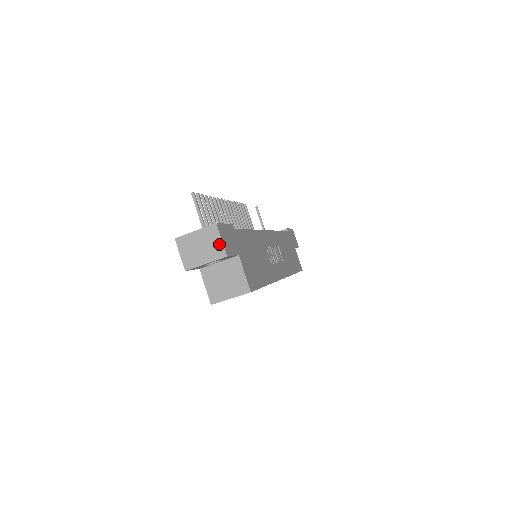
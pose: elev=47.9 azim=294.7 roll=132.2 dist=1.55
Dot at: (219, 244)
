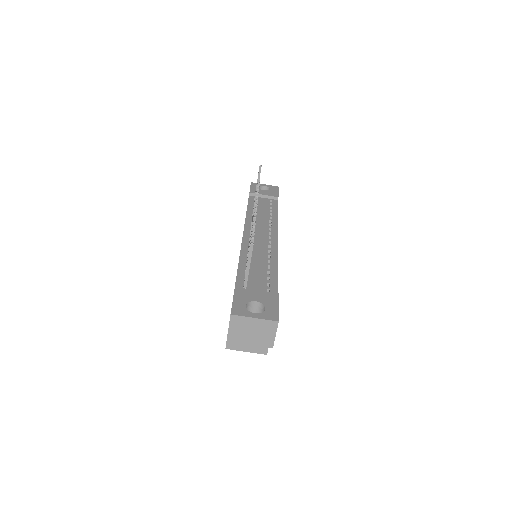
Dot at: (271, 337)
